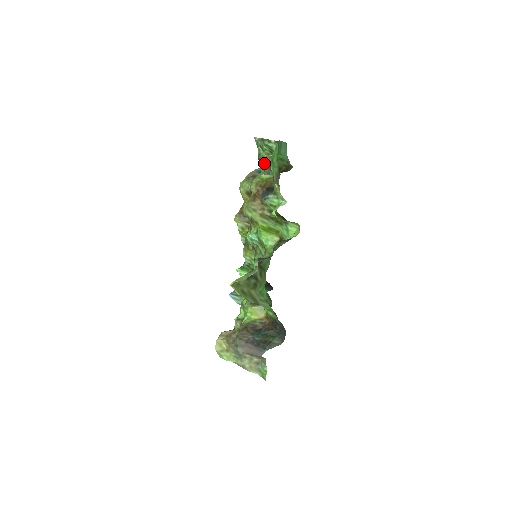
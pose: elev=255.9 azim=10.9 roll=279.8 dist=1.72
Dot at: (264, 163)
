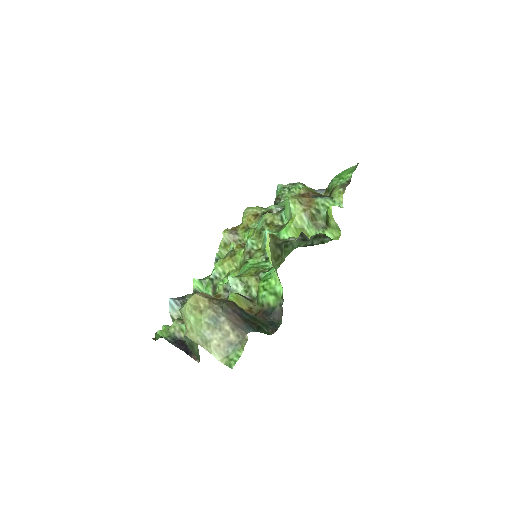
Dot at: occluded
